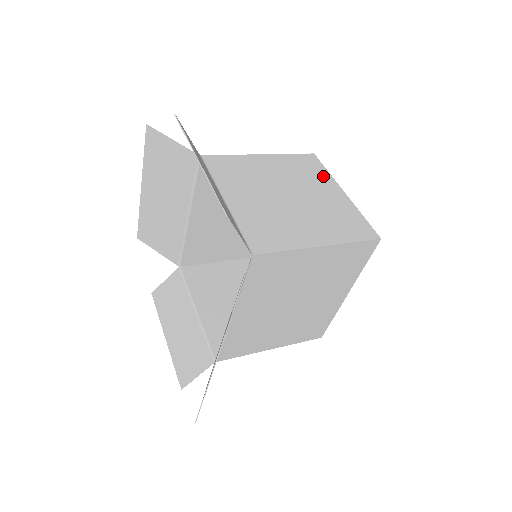
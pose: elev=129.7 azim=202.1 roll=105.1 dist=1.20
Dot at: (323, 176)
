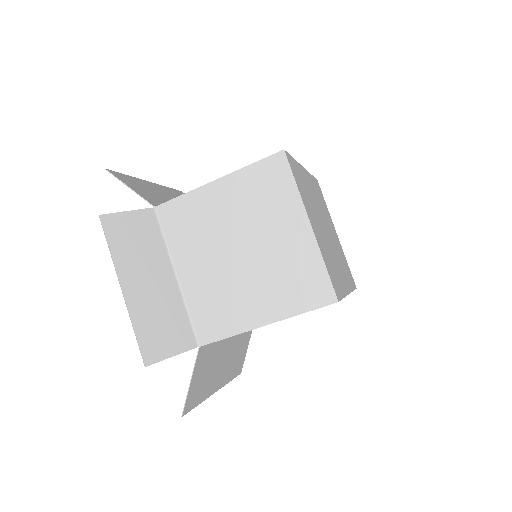
Dot at: (288, 199)
